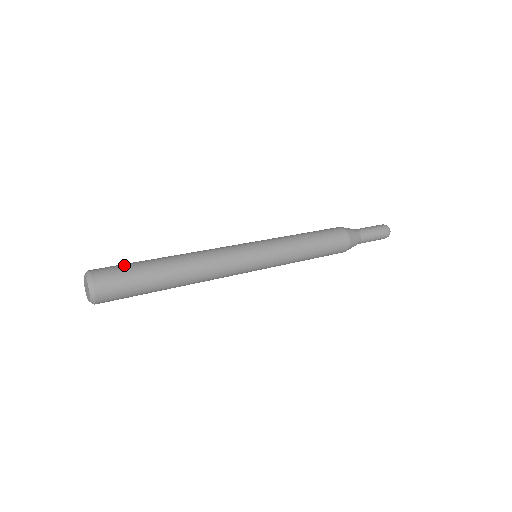
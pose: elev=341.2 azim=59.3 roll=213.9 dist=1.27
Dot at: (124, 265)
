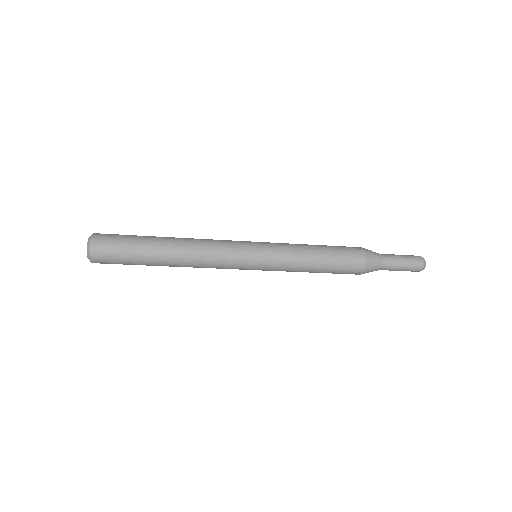
Dot at: occluded
